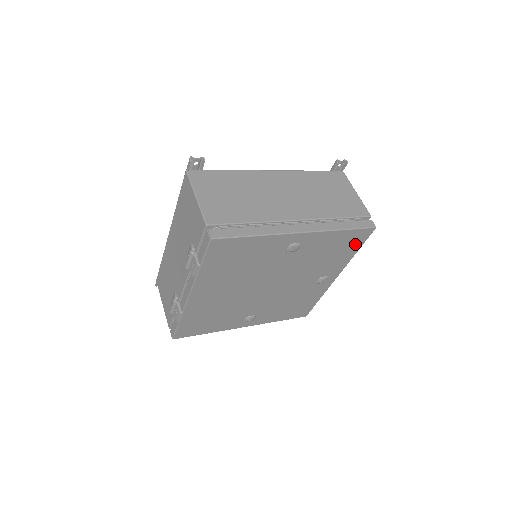
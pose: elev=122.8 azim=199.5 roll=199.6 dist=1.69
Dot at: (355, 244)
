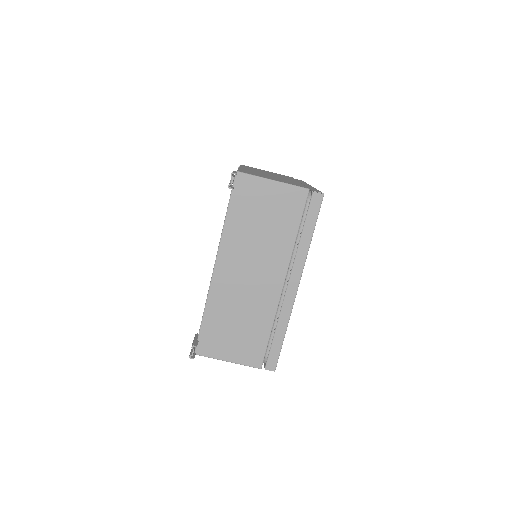
Dot at: occluded
